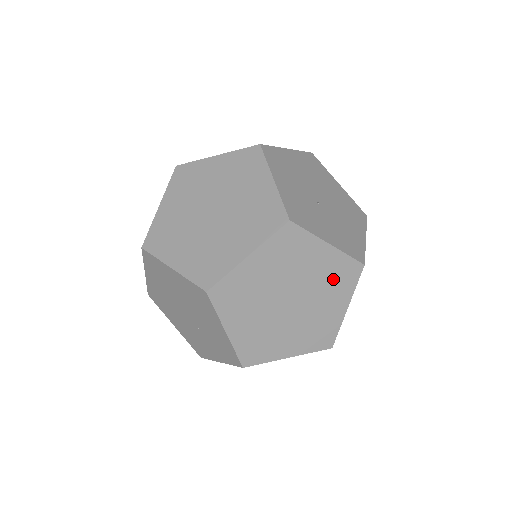
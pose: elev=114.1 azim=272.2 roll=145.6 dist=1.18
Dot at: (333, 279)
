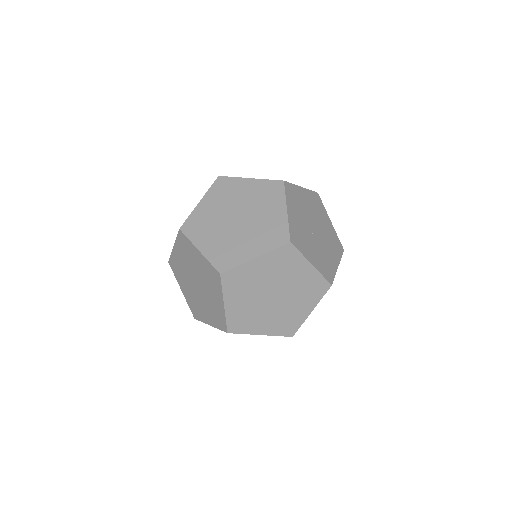
Dot at: (308, 289)
